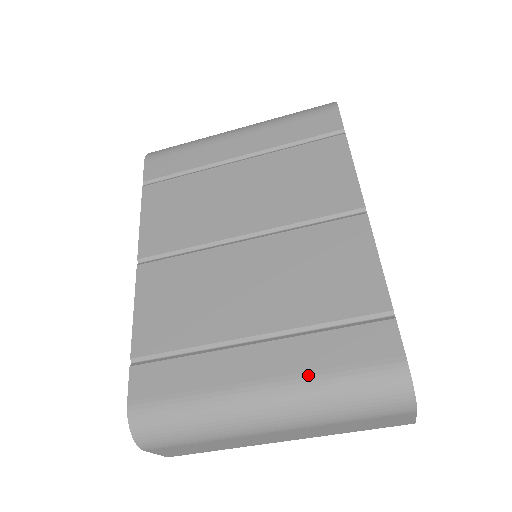
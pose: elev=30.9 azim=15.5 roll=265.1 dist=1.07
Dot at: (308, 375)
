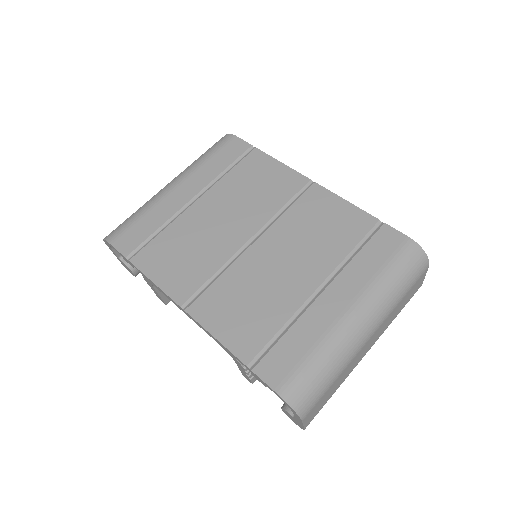
Dot at: (370, 283)
